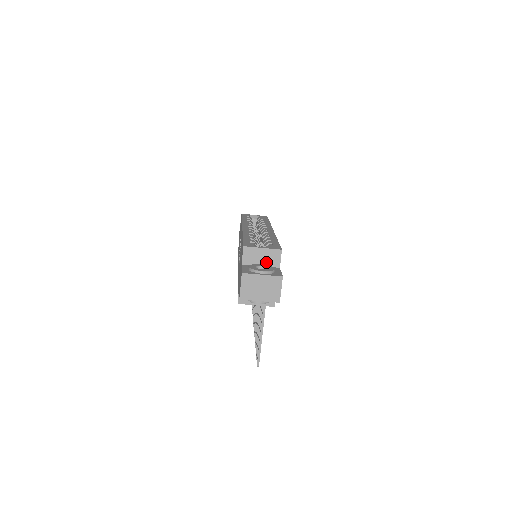
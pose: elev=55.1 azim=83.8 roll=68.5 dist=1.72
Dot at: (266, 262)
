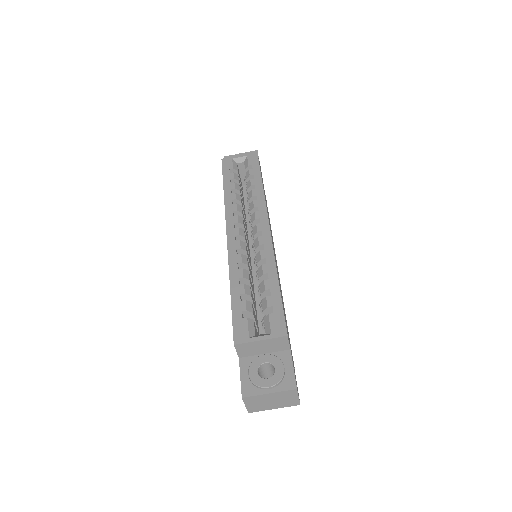
Dot at: (270, 349)
